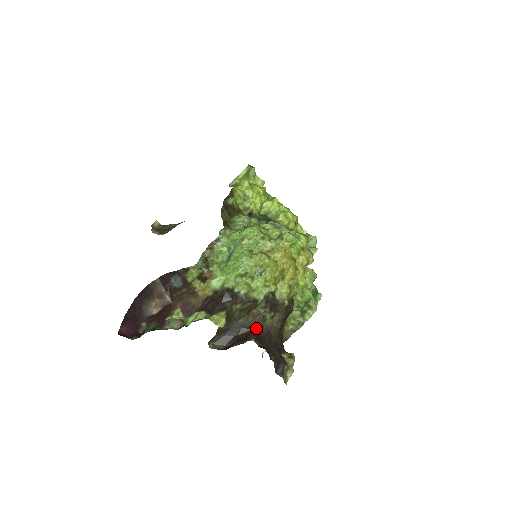
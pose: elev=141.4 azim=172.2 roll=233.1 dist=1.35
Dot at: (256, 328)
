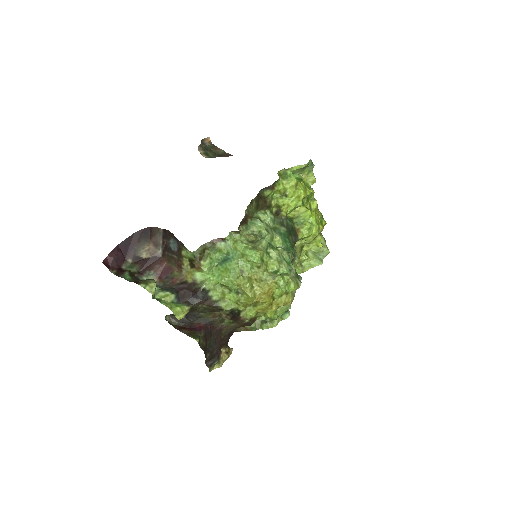
Dot at: (211, 324)
